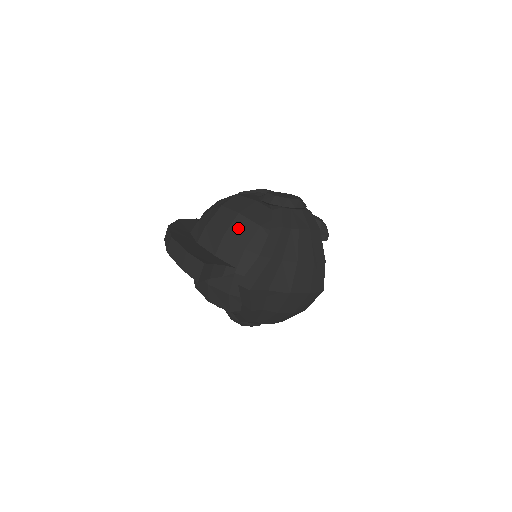
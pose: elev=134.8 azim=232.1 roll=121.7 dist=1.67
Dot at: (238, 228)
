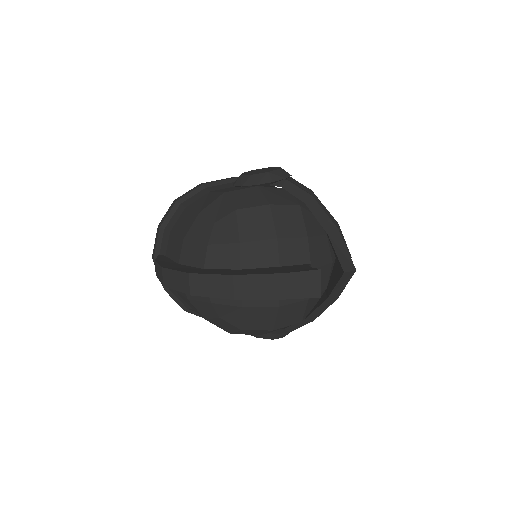
Dot at: (283, 220)
